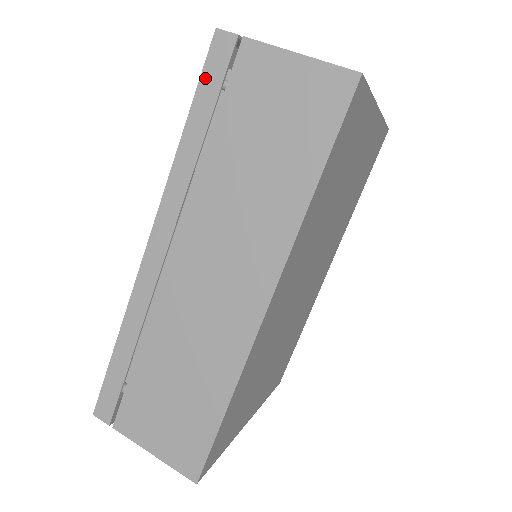
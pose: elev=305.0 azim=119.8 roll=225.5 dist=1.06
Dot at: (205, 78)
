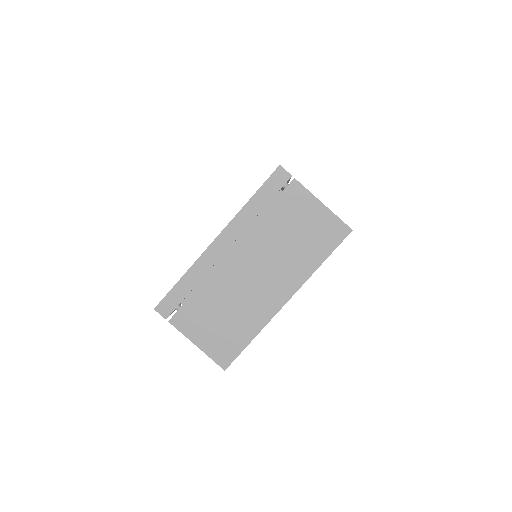
Dot at: occluded
